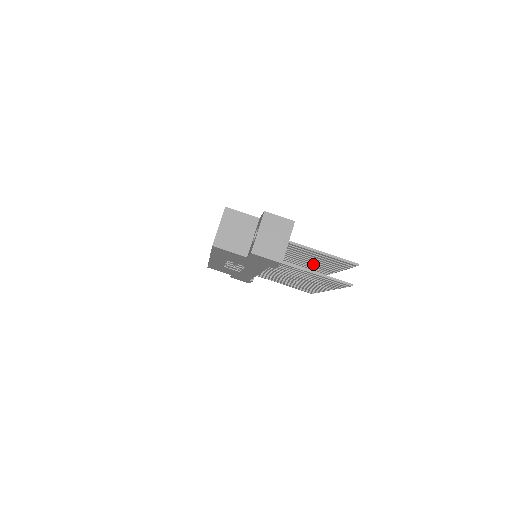
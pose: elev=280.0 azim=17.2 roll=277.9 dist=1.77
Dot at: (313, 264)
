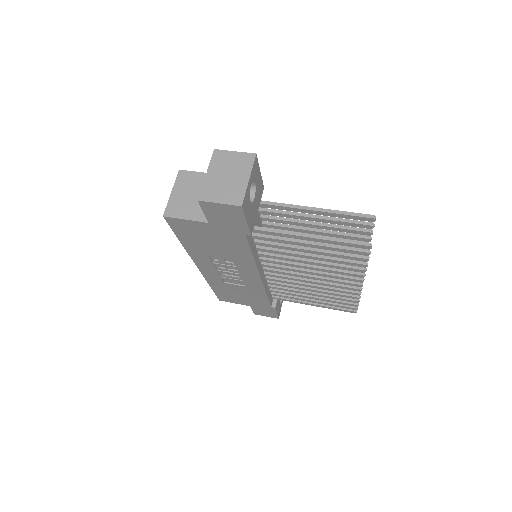
Dot at: occluded
